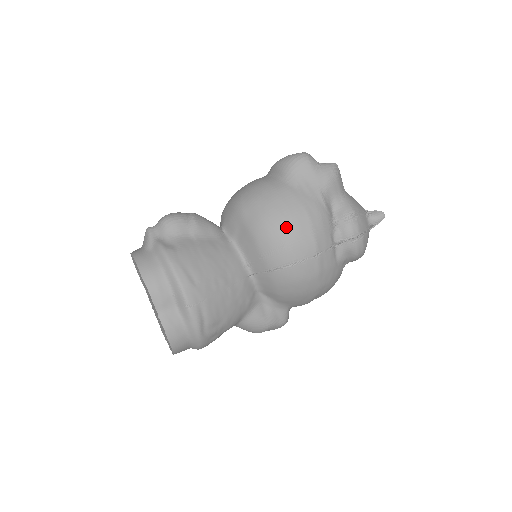
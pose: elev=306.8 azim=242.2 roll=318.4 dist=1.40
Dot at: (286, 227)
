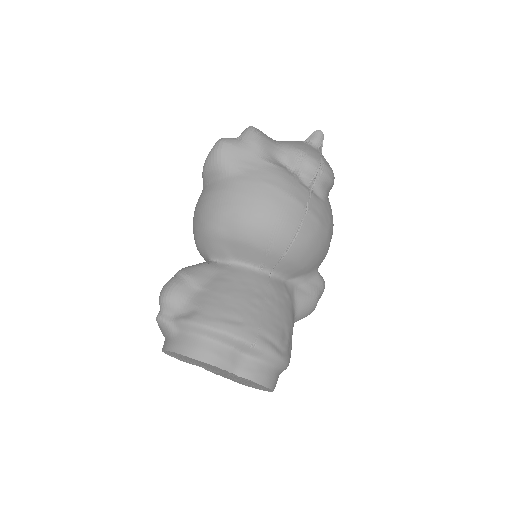
Dot at: (265, 211)
